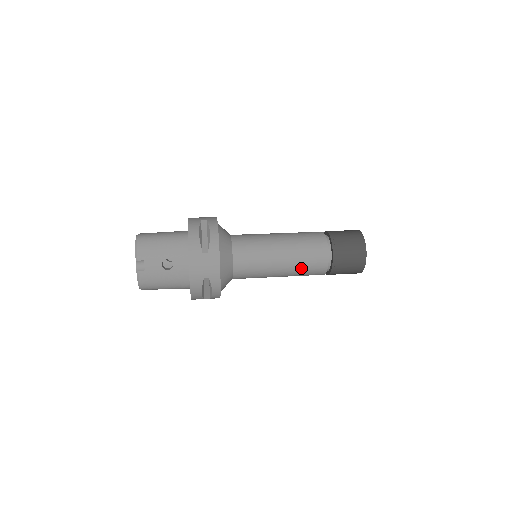
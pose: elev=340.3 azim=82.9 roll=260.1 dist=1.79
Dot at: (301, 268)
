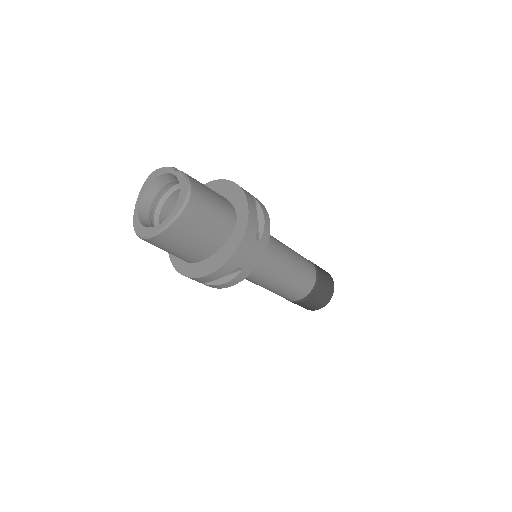
Dot at: (300, 258)
